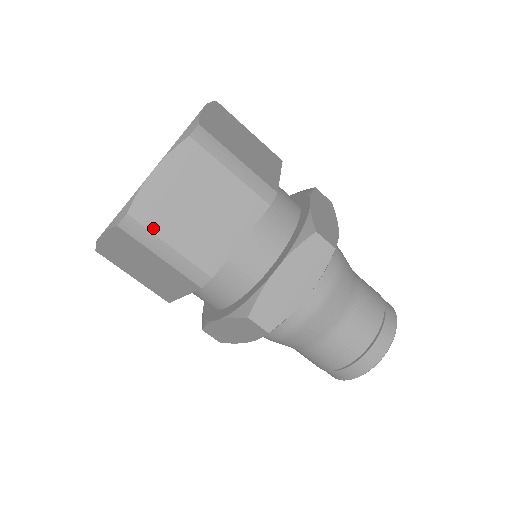
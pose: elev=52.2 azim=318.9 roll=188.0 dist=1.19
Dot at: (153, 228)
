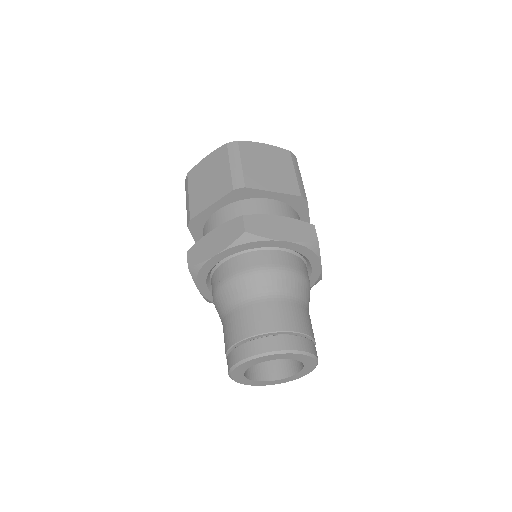
Dot at: (242, 153)
